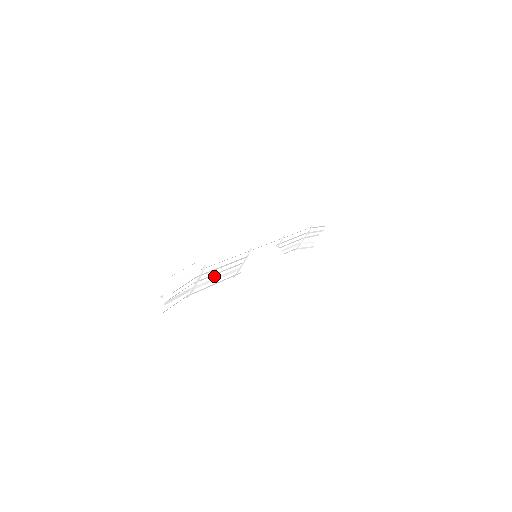
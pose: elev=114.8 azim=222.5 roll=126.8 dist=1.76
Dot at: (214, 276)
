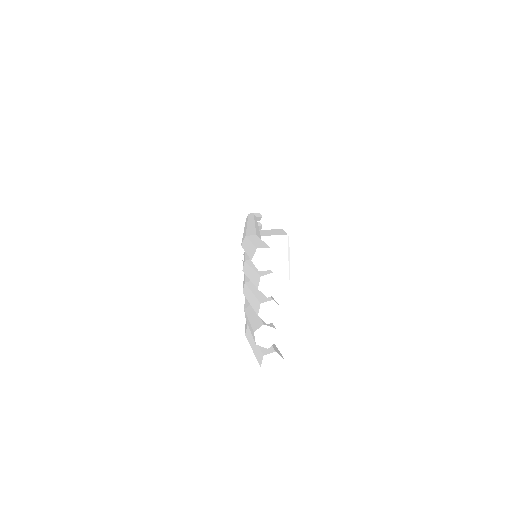
Dot at: occluded
